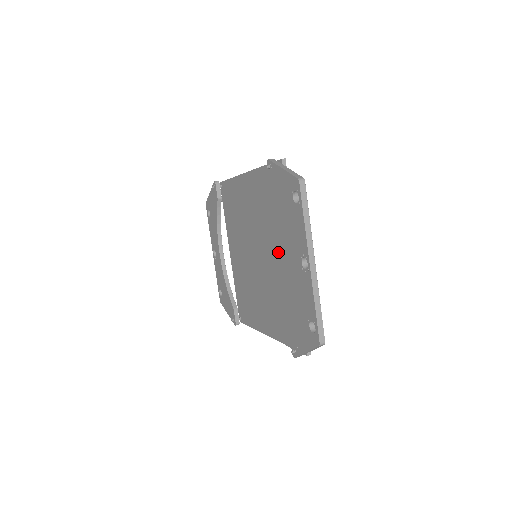
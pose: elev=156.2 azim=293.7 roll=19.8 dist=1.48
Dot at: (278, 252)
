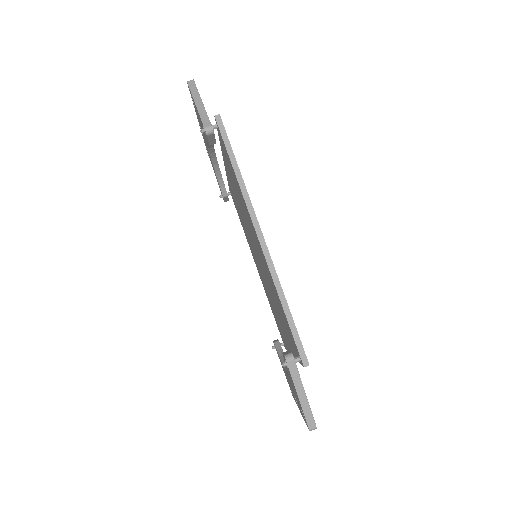
Dot at: (279, 319)
